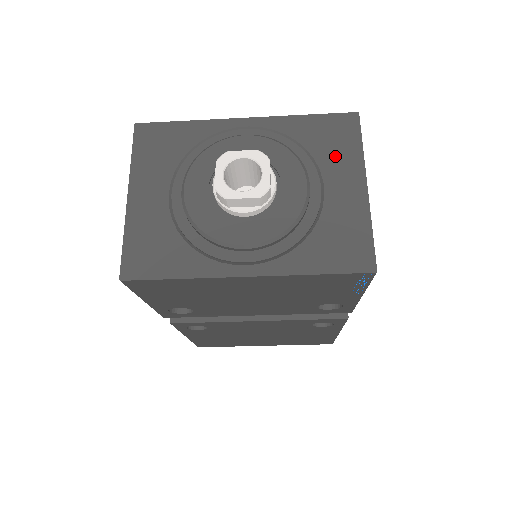
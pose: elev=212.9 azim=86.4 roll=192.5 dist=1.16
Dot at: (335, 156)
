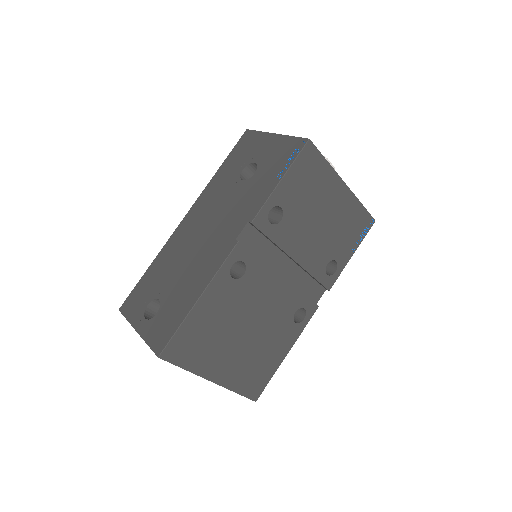
Dot at: occluded
